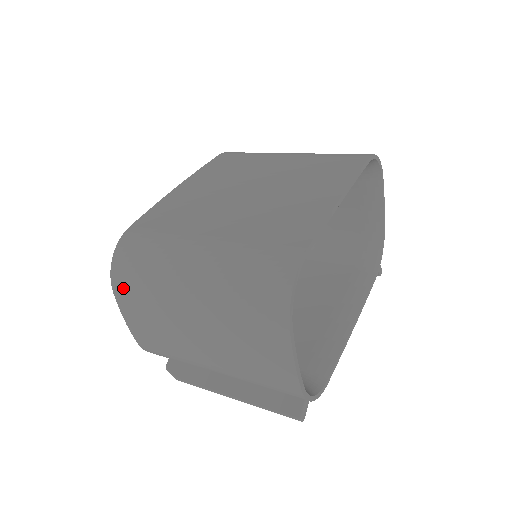
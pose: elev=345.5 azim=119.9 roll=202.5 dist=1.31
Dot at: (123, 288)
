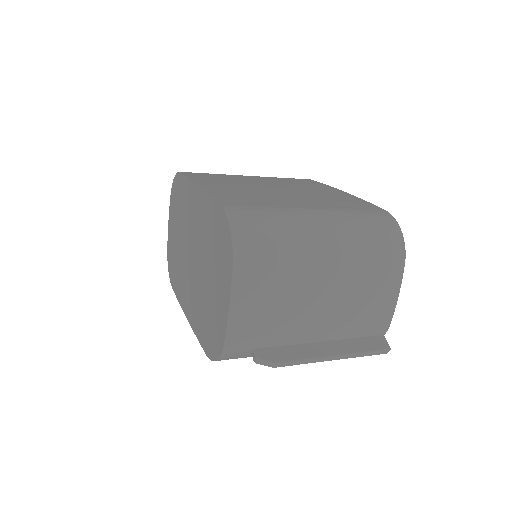
Dot at: (250, 260)
